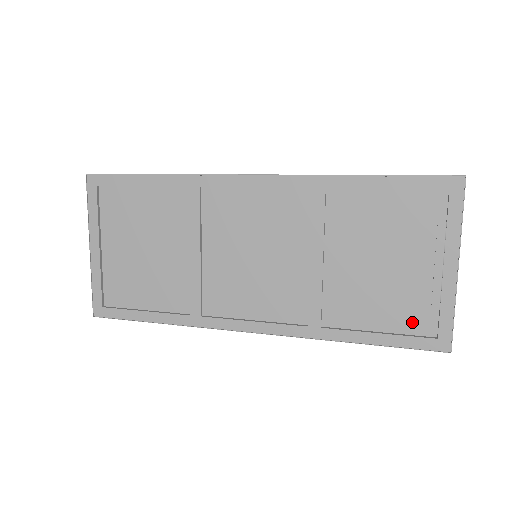
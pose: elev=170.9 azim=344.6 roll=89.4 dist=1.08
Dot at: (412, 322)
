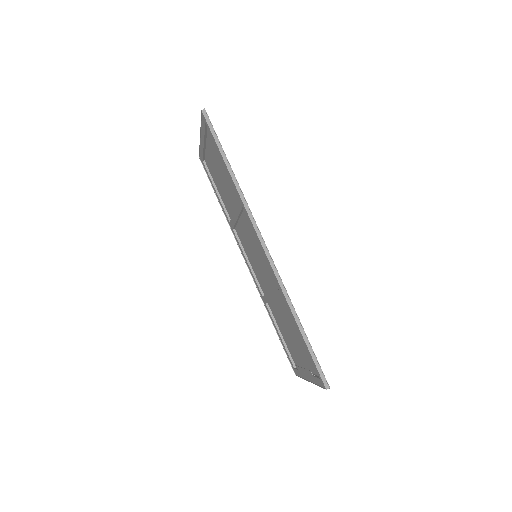
Dot at: (292, 354)
